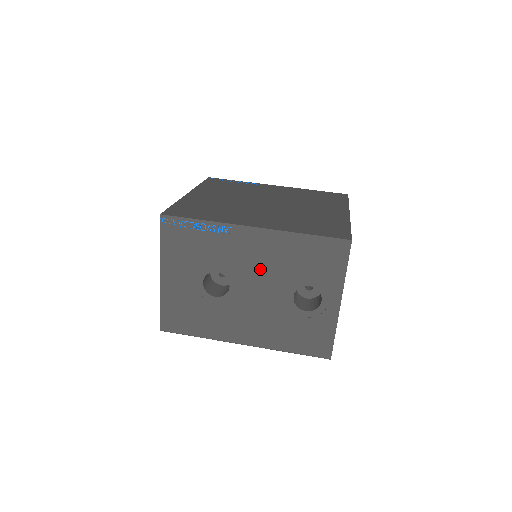
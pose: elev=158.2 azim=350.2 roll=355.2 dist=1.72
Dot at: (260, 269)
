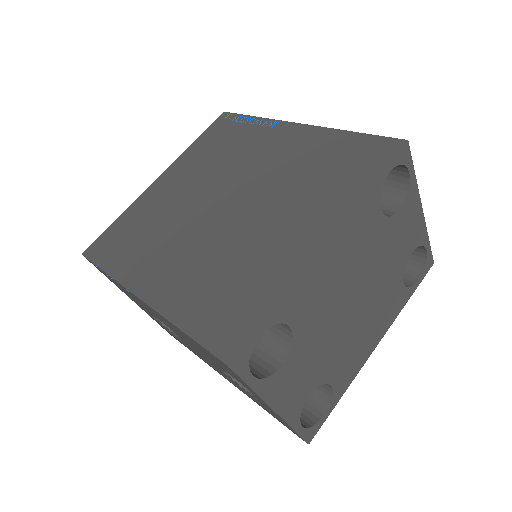
Dot at: (180, 335)
